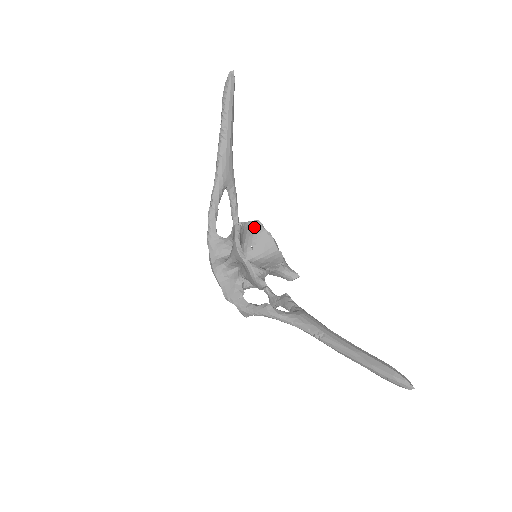
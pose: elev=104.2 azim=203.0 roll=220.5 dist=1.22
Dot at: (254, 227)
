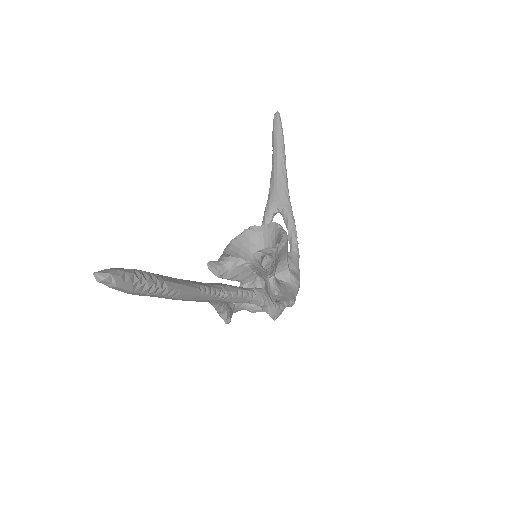
Dot at: (271, 231)
